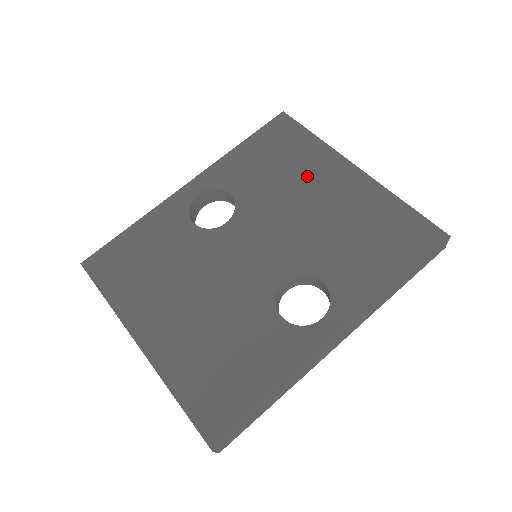
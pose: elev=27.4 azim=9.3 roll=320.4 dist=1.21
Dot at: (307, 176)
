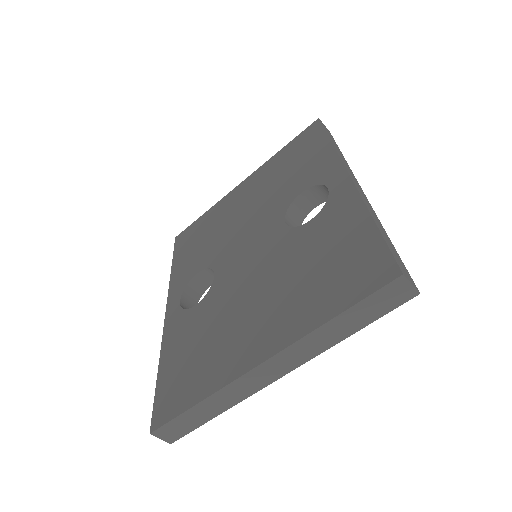
Dot at: (225, 215)
